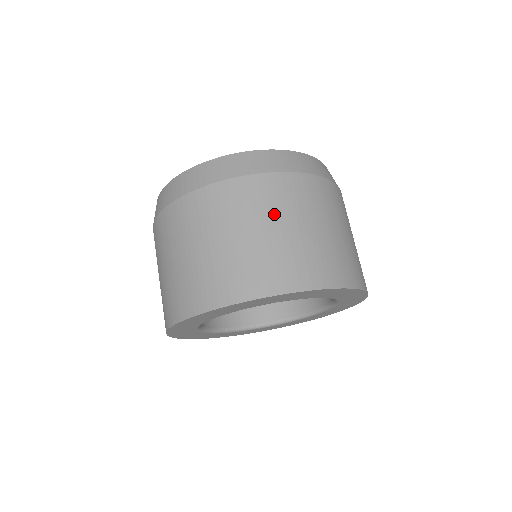
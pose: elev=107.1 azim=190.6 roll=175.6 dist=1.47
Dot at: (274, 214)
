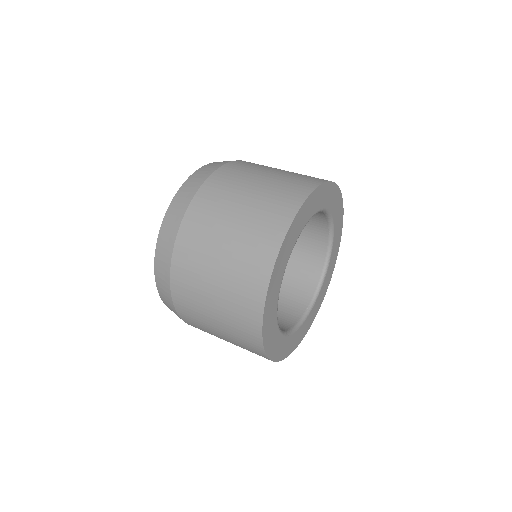
Dot at: occluded
